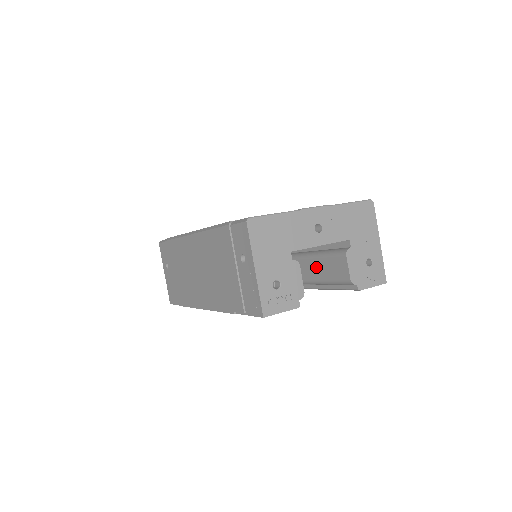
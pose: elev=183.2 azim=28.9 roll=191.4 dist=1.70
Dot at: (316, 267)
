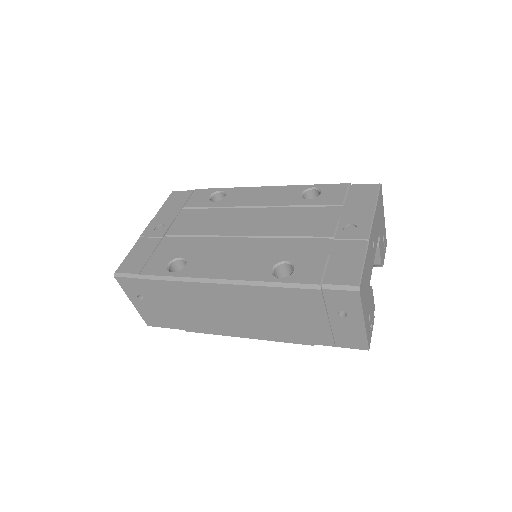
Dot at: occluded
